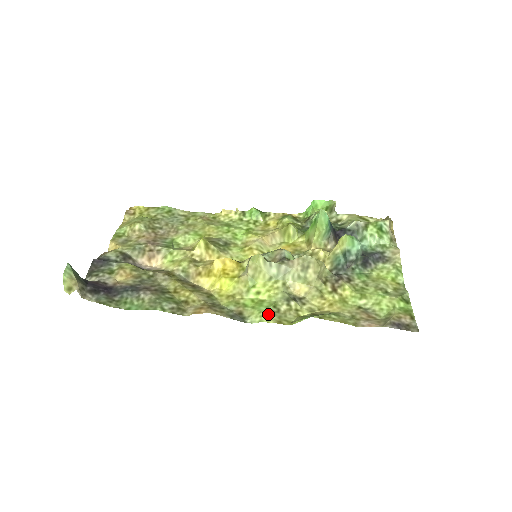
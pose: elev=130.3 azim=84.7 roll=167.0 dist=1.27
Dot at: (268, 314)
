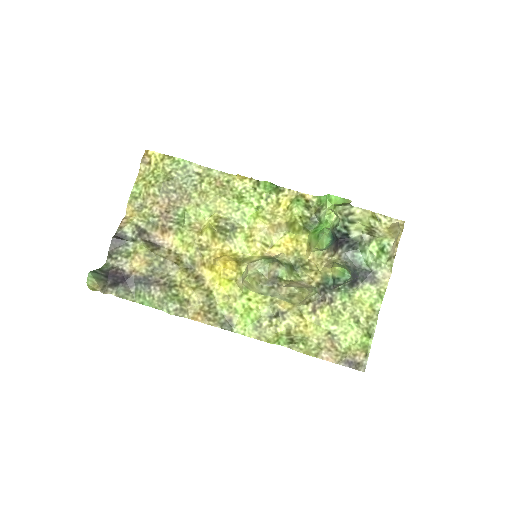
Dot at: (251, 329)
